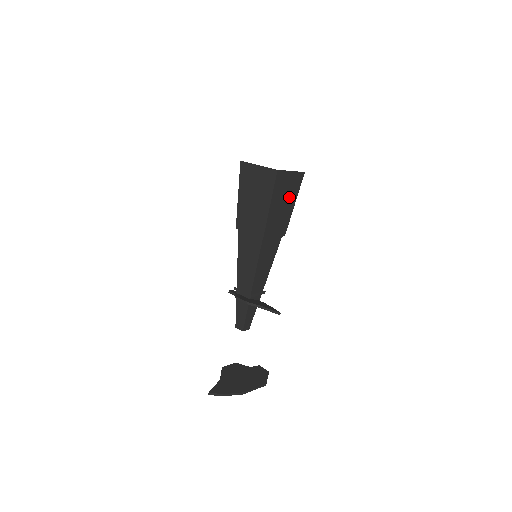
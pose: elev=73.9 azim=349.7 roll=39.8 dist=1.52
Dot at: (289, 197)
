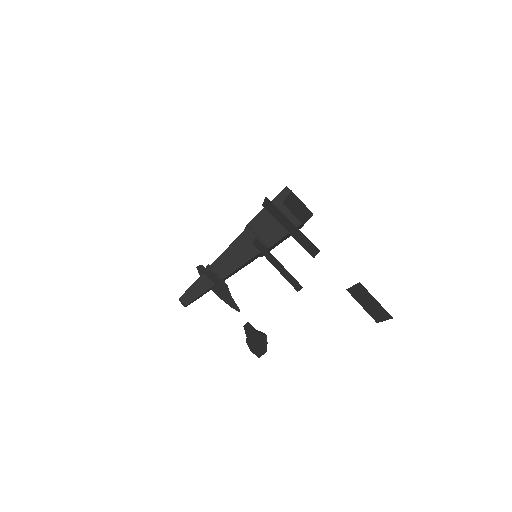
Dot at: (289, 235)
